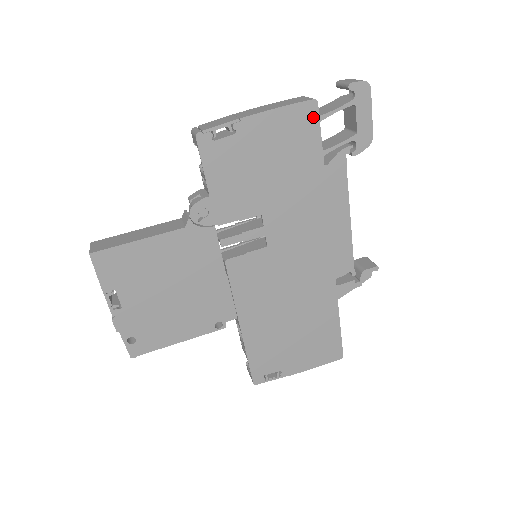
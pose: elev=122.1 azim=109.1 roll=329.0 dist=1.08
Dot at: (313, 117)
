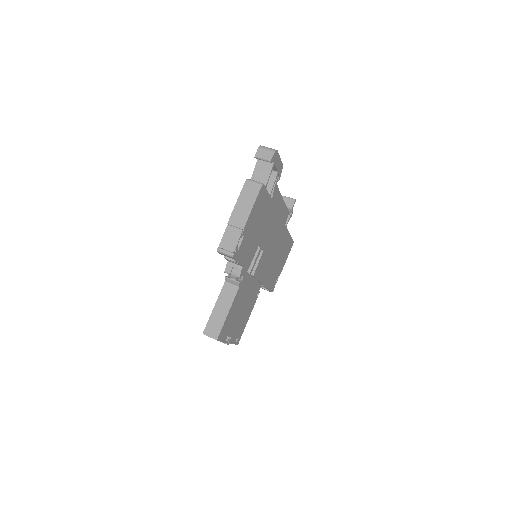
Dot at: (264, 191)
